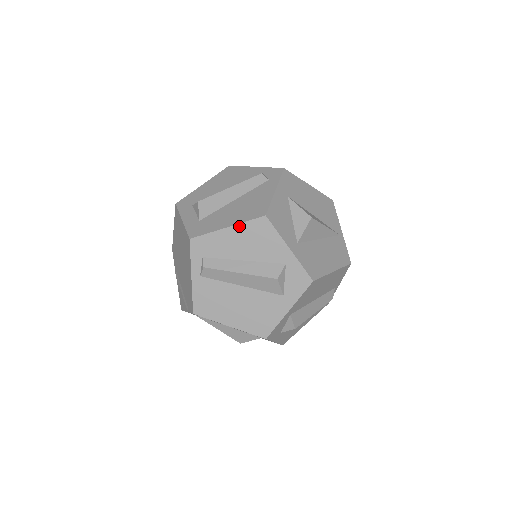
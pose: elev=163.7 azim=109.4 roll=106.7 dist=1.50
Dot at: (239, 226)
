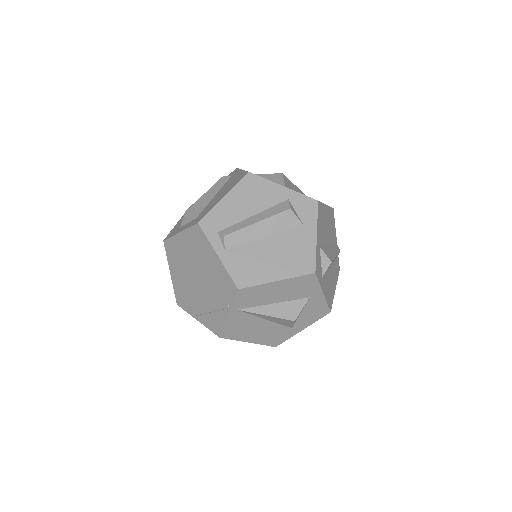
Dot at: (233, 190)
